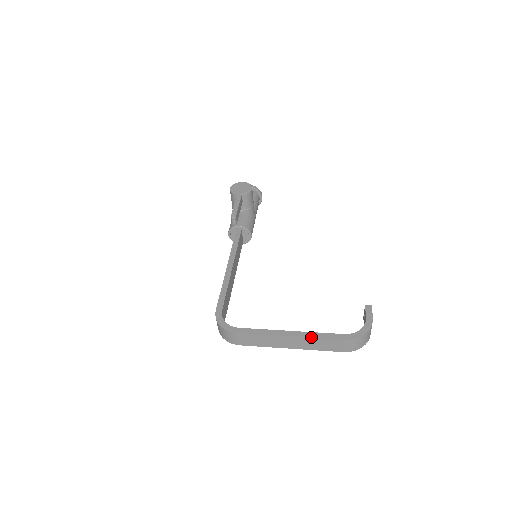
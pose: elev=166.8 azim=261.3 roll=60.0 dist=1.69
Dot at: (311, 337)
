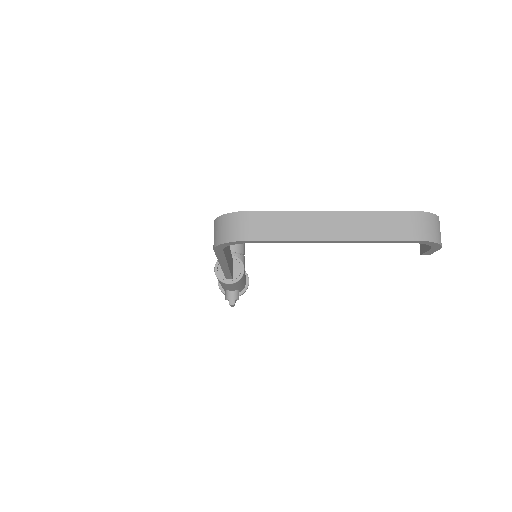
Dot at: occluded
